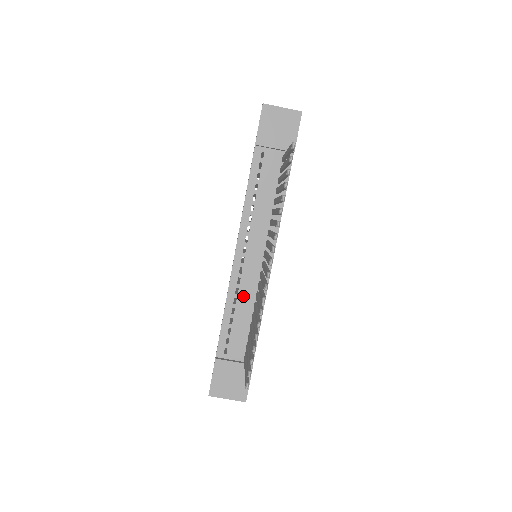
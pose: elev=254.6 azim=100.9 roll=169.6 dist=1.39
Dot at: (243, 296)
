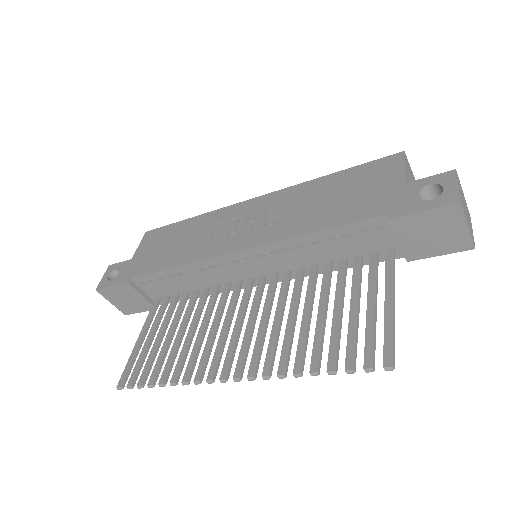
Dot at: (204, 276)
